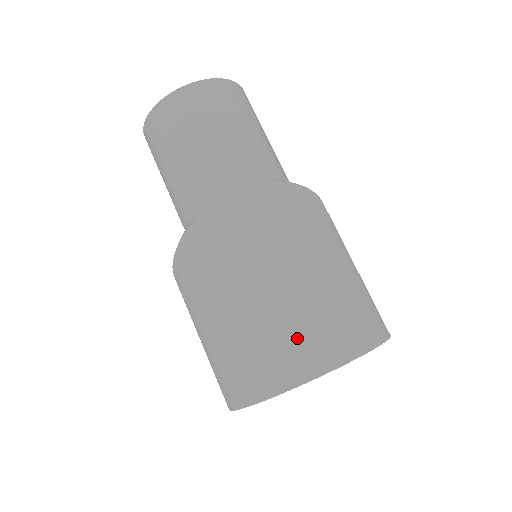
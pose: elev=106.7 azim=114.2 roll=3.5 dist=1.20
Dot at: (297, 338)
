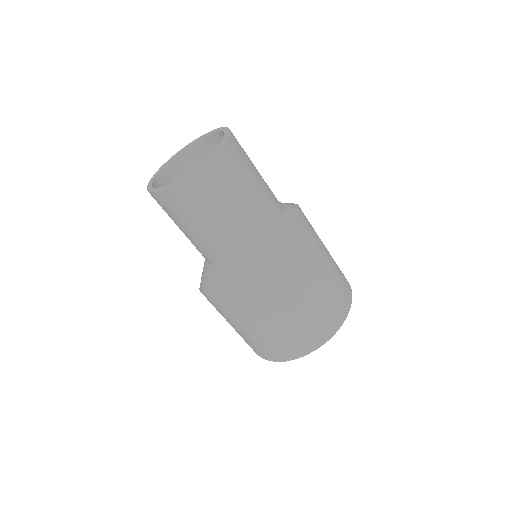
Dot at: (318, 322)
